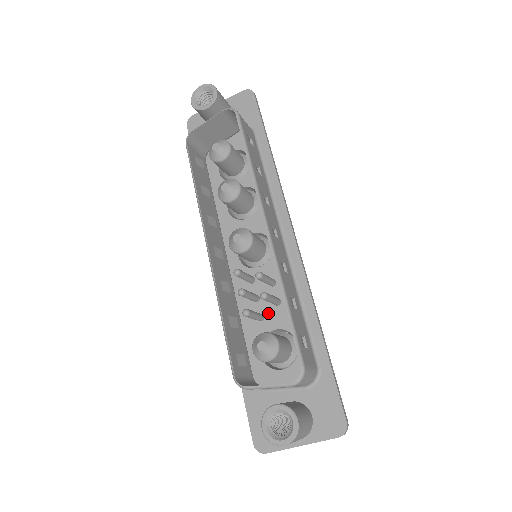
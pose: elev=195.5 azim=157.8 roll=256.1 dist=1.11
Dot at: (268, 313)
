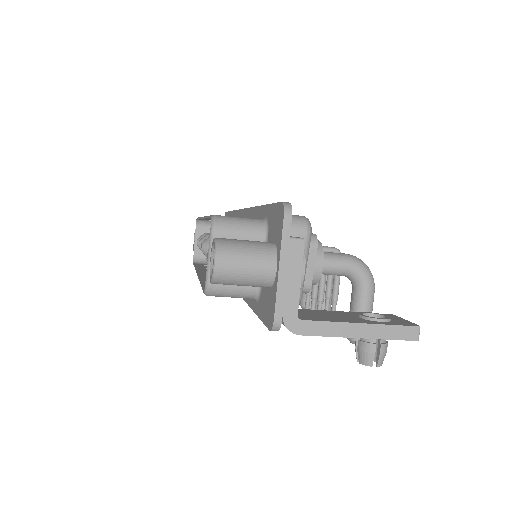
Dot at: occluded
